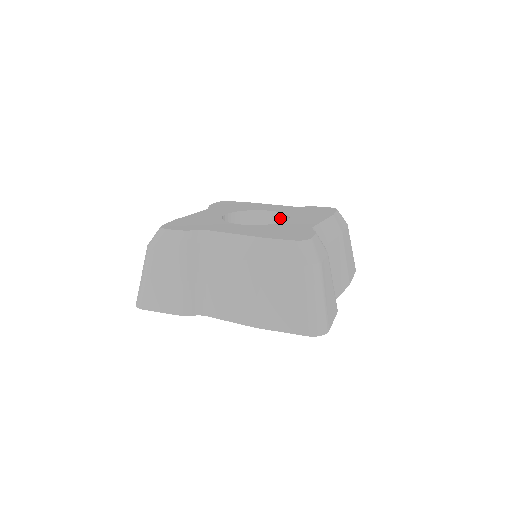
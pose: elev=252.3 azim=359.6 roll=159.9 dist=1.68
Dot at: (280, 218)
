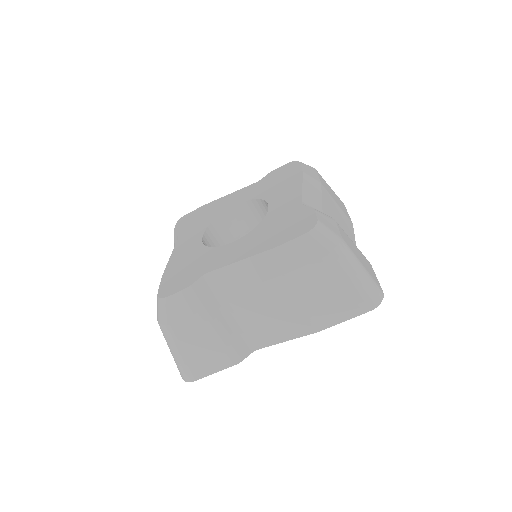
Dot at: (253, 205)
